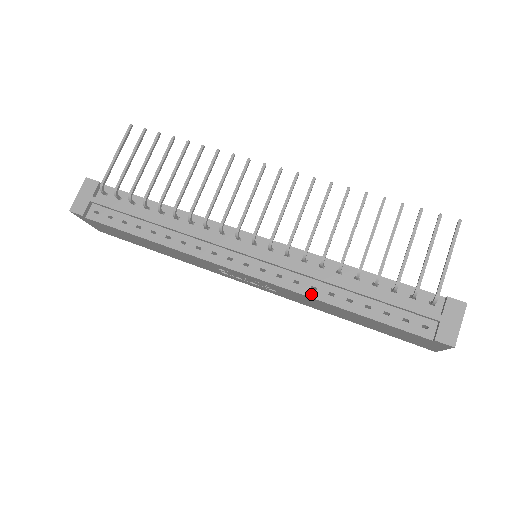
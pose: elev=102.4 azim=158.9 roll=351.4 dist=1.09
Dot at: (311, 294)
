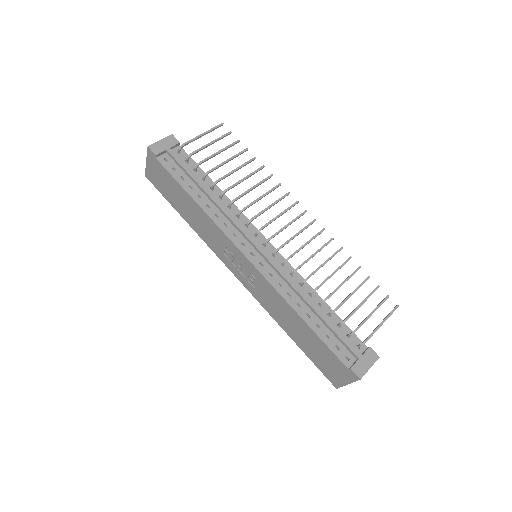
Dot at: (286, 297)
